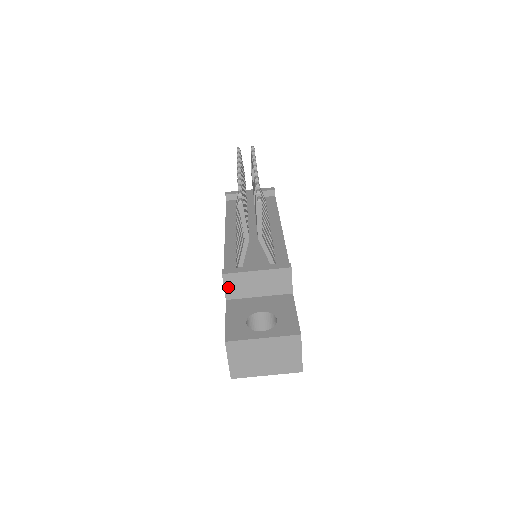
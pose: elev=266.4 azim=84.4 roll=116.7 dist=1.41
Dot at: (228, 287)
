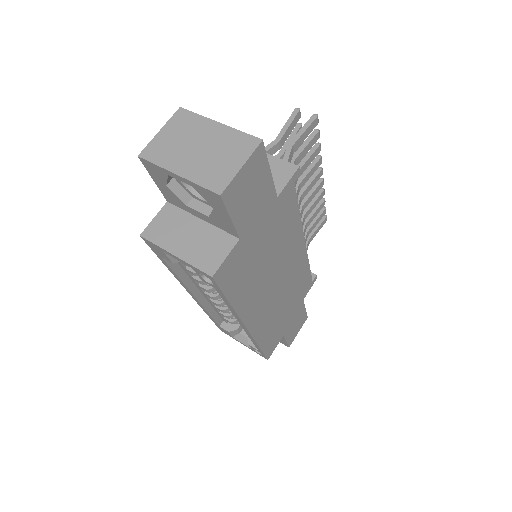
Dot at: occluded
